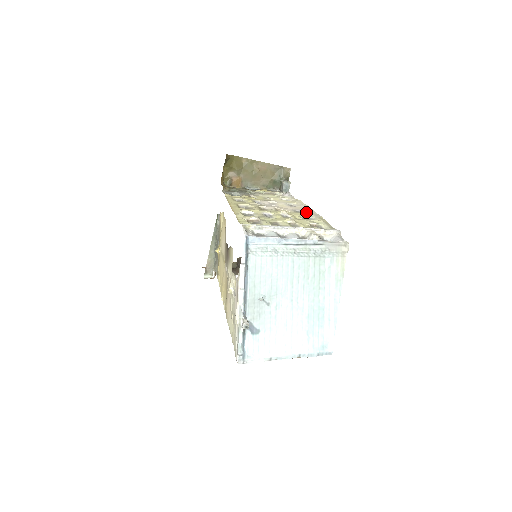
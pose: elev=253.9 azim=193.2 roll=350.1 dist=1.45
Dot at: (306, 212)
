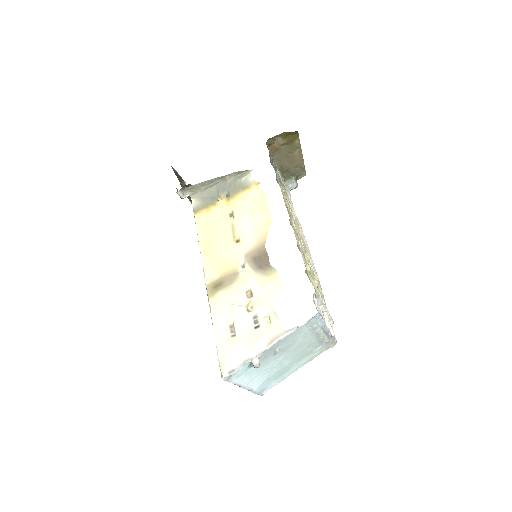
Dot at: occluded
